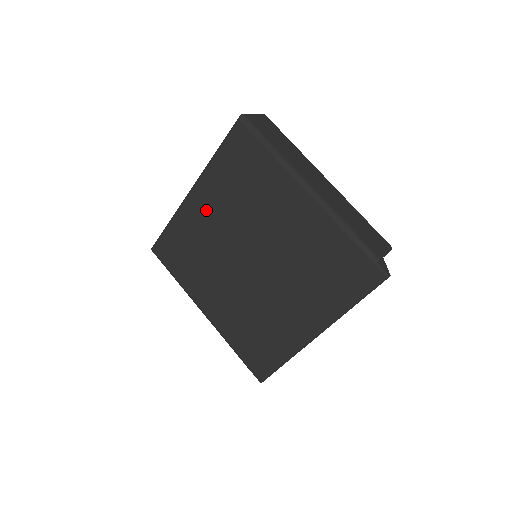
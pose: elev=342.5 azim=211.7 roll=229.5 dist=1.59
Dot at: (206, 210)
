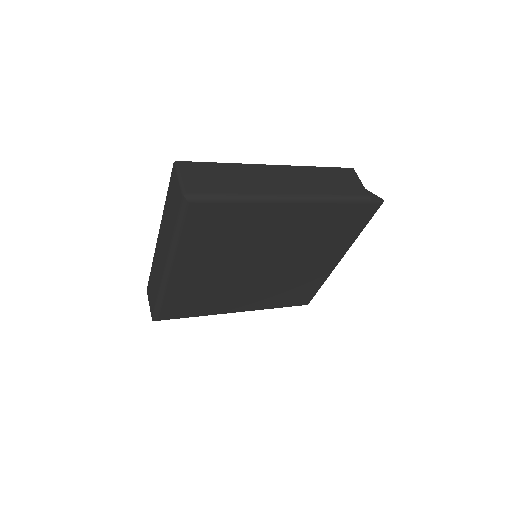
Dot at: (196, 270)
